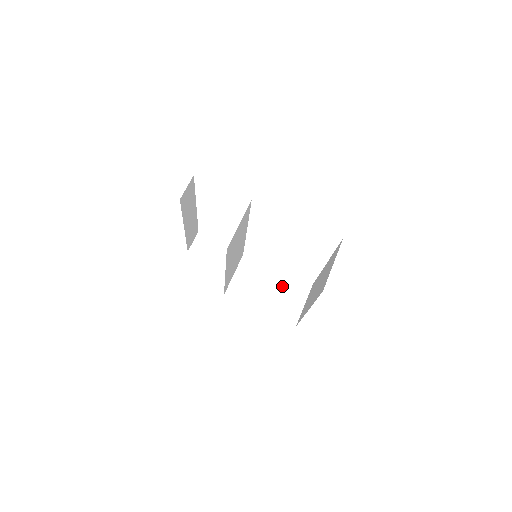
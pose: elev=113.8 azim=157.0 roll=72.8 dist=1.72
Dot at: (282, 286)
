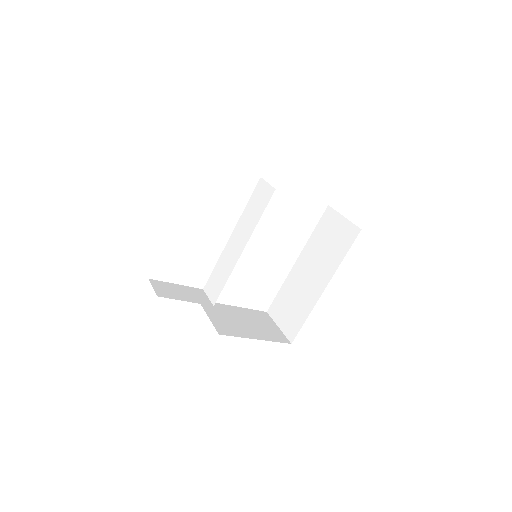
Dot at: (250, 317)
